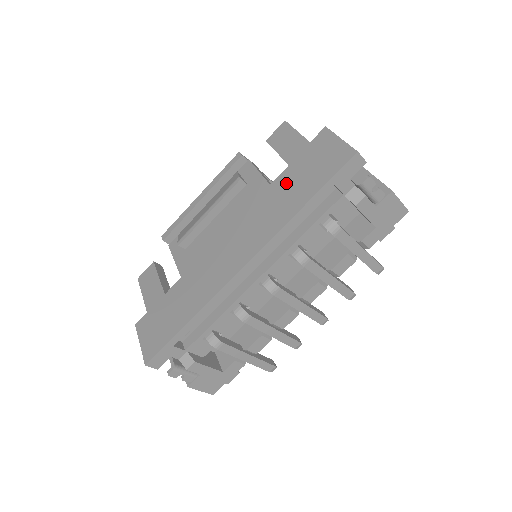
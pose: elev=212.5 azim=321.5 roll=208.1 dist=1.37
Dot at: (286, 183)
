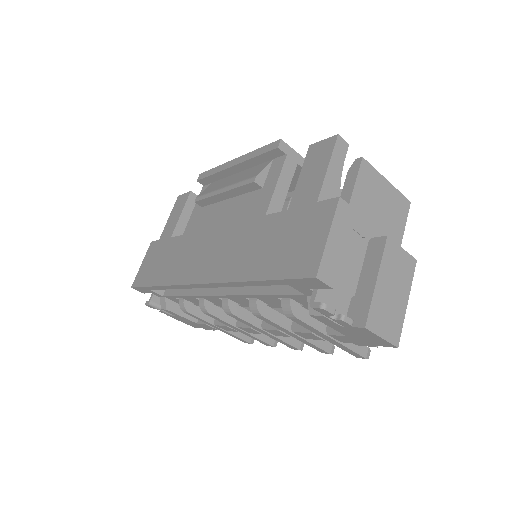
Dot at: (269, 232)
